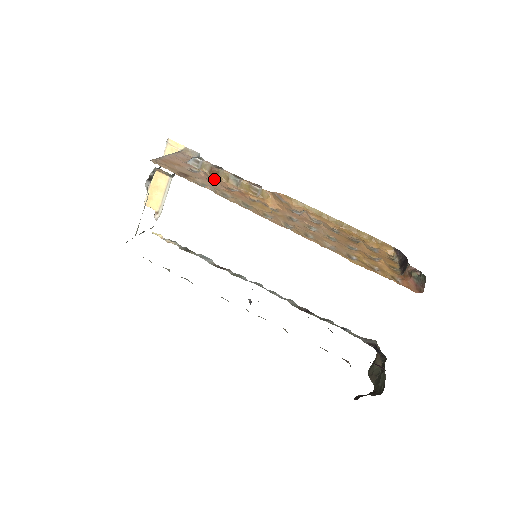
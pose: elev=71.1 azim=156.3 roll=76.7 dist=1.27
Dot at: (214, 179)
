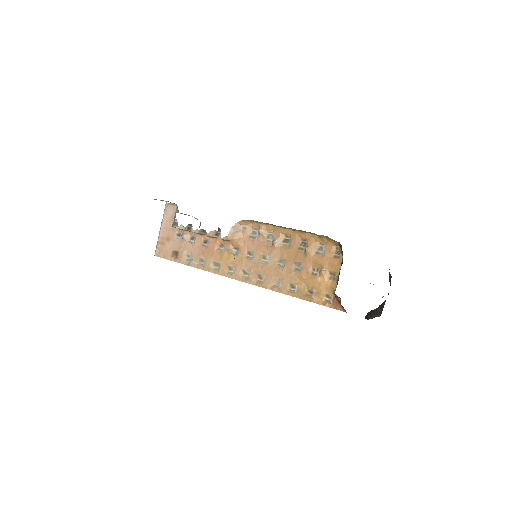
Dot at: (193, 236)
